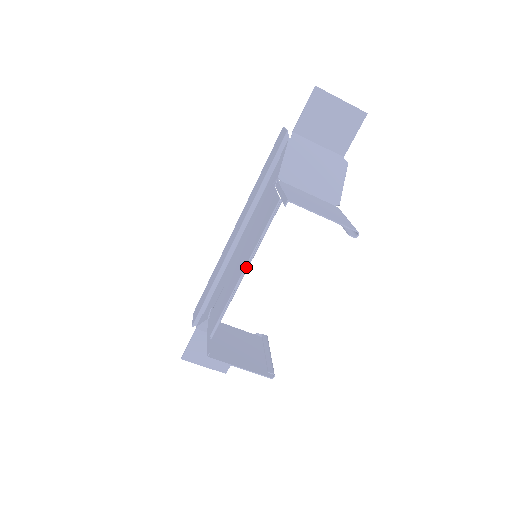
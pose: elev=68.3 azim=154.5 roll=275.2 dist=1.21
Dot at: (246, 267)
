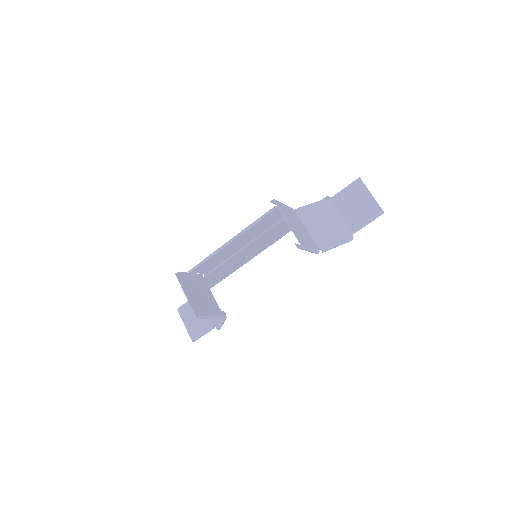
Dot at: (234, 236)
